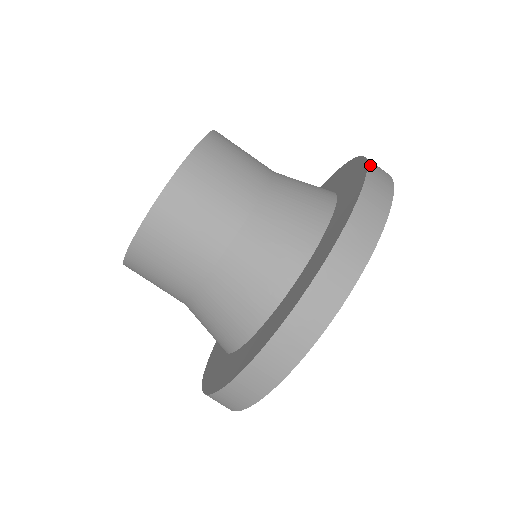
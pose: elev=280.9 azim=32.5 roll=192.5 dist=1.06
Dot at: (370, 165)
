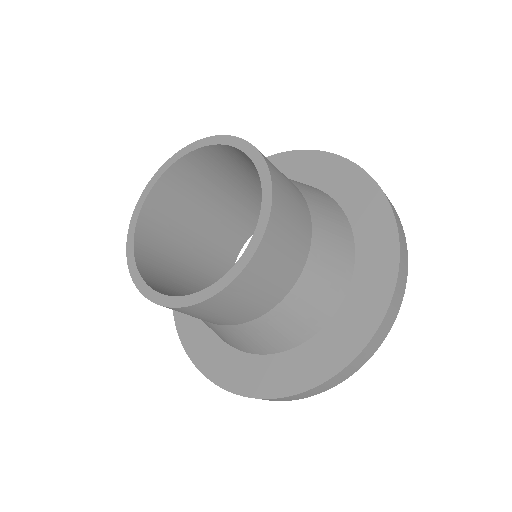
Dot at: occluded
